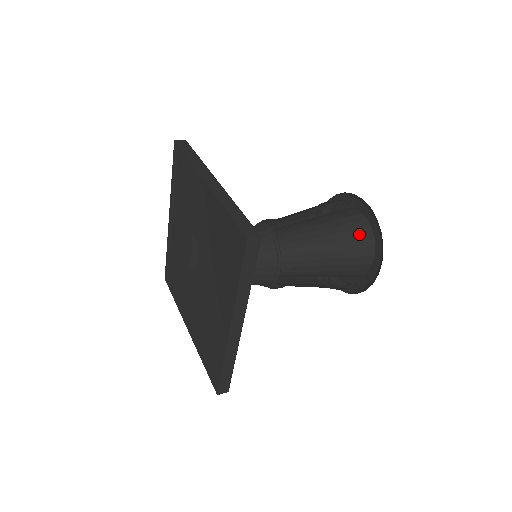
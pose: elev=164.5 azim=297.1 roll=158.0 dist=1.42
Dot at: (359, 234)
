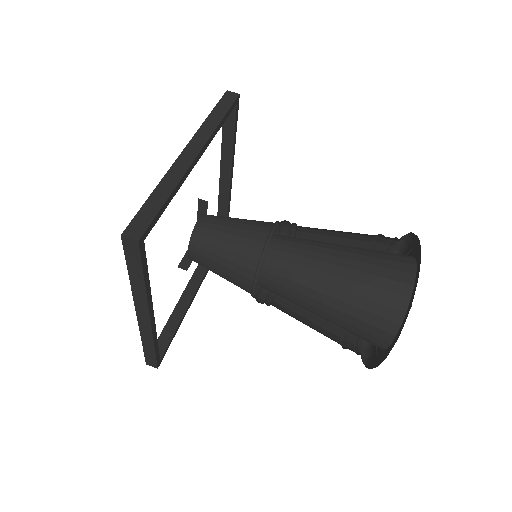
Dot at: (385, 298)
